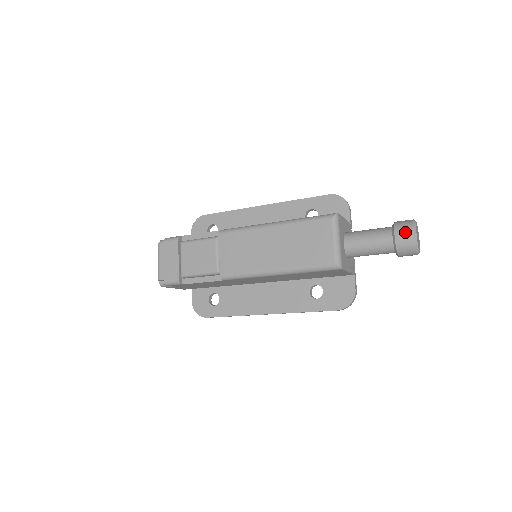
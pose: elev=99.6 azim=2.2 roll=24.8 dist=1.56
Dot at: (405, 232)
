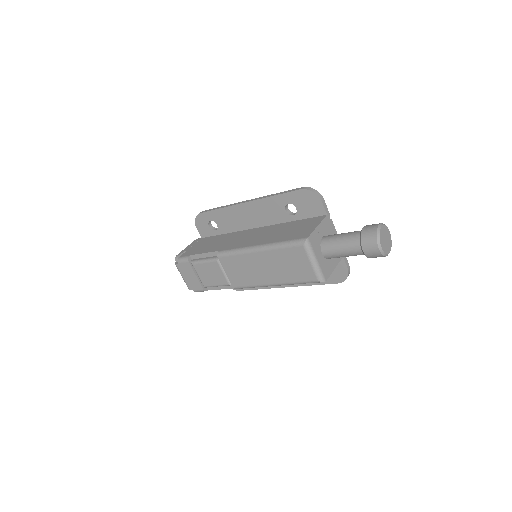
Dot at: (371, 247)
